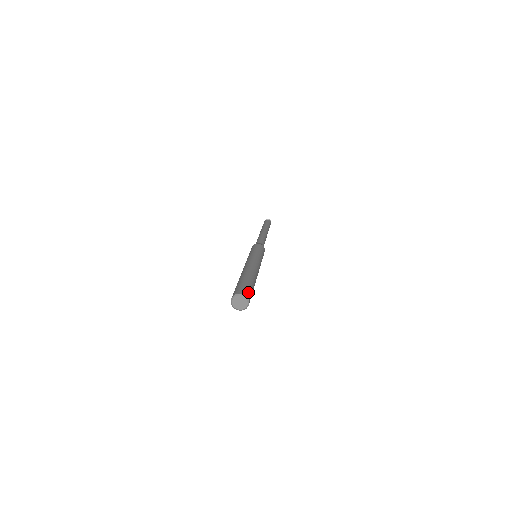
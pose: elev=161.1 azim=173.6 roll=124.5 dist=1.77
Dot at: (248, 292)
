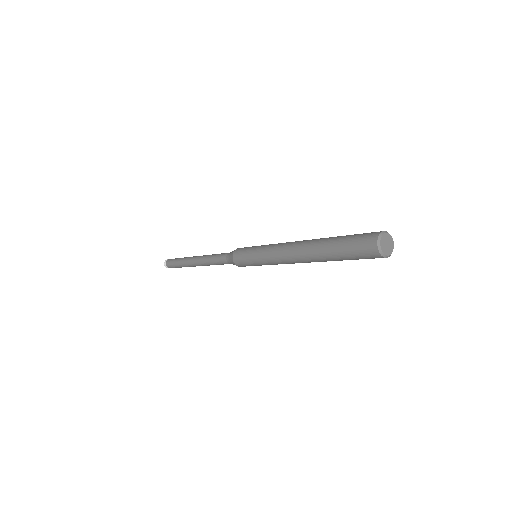
Dot at: occluded
